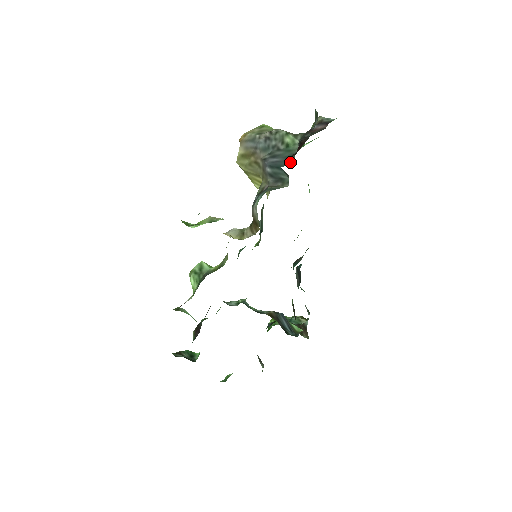
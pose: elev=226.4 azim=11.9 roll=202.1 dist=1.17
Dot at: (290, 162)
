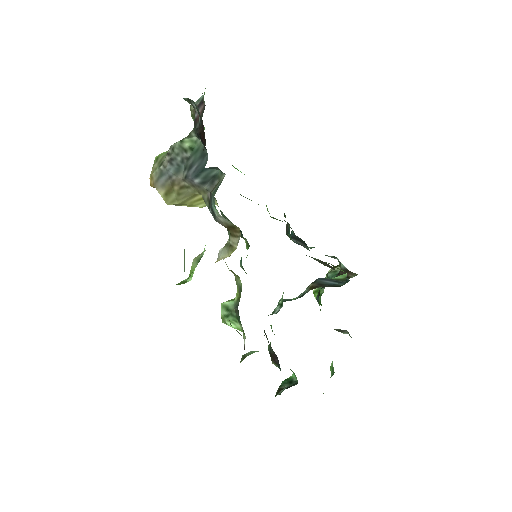
Dot at: (207, 157)
